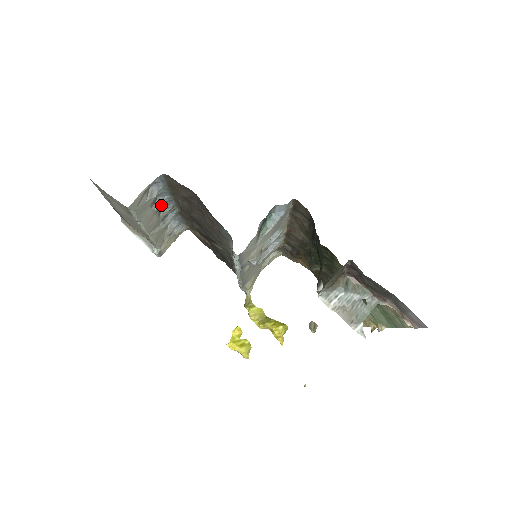
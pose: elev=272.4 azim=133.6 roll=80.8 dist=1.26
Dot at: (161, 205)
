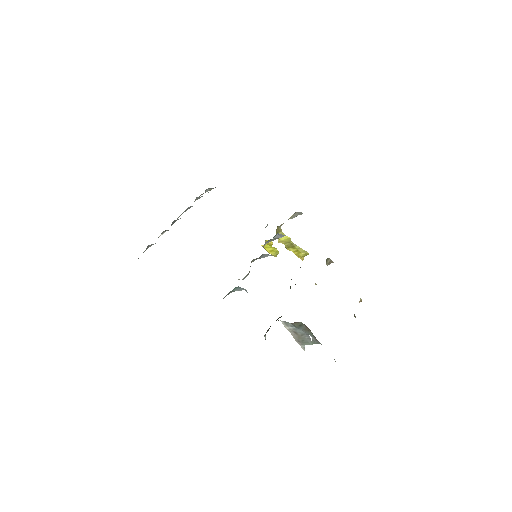
Dot at: occluded
